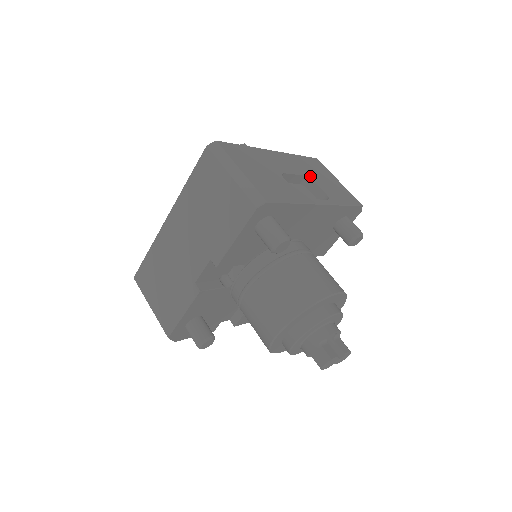
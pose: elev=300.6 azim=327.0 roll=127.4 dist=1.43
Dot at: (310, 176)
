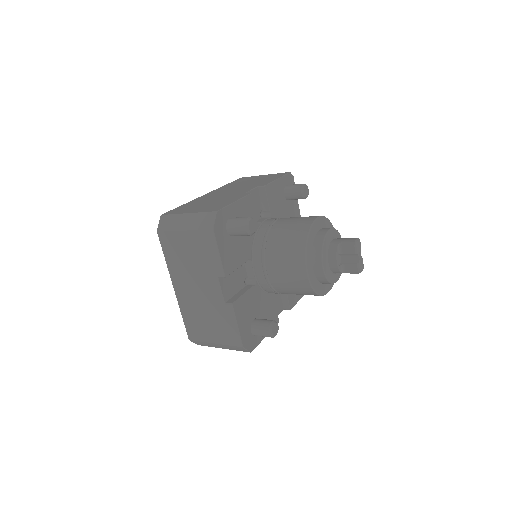
Dot at: occluded
